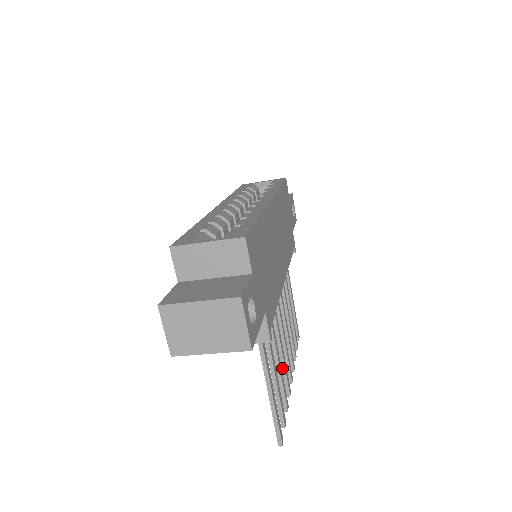
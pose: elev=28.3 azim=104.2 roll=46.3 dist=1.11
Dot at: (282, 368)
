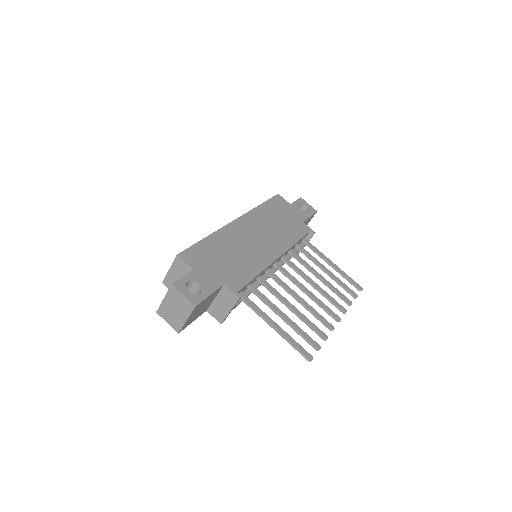
Dot at: (312, 314)
